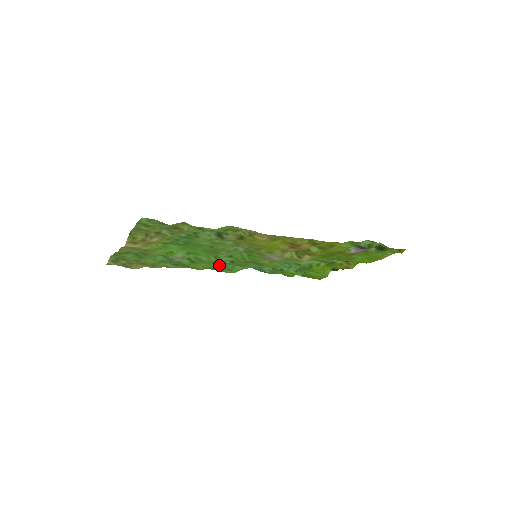
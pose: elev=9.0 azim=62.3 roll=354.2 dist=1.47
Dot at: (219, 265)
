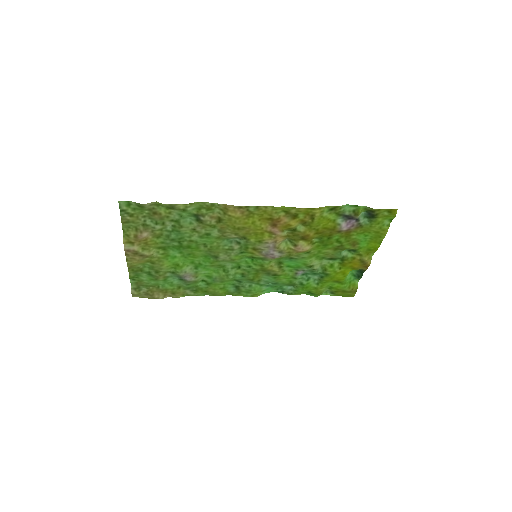
Dot at: (236, 286)
